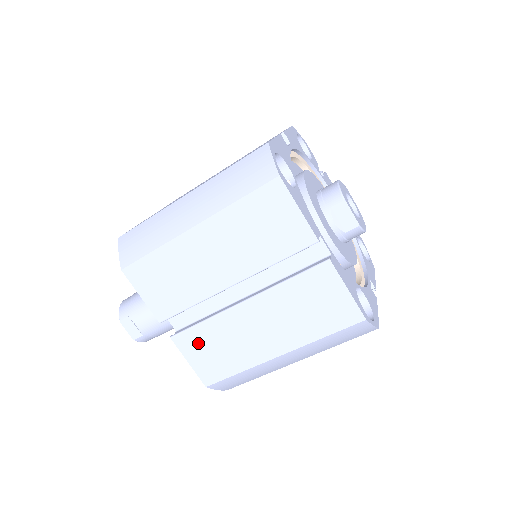
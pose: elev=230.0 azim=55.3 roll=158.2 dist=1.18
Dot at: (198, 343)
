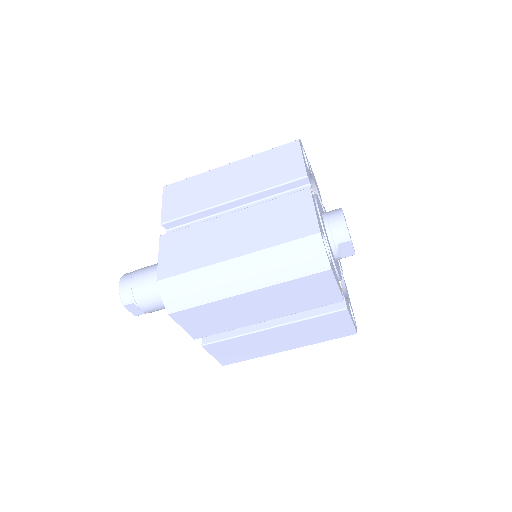
Dot at: (225, 347)
